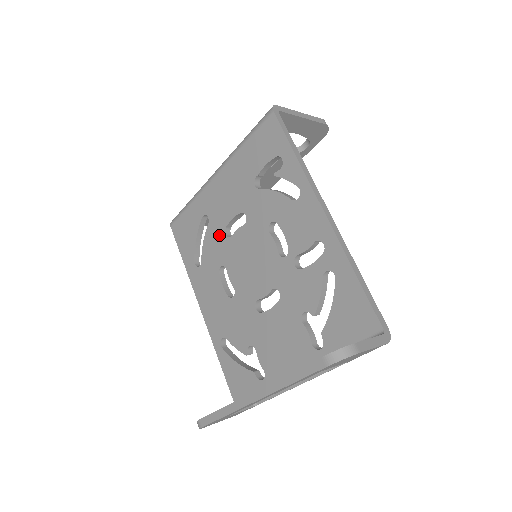
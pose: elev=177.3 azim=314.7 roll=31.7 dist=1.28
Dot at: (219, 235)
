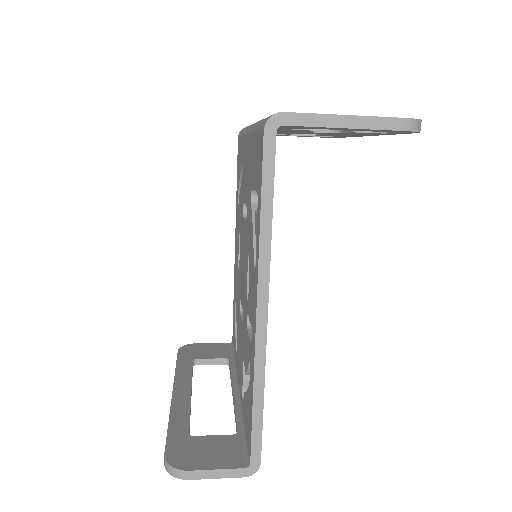
Dot at: (242, 202)
